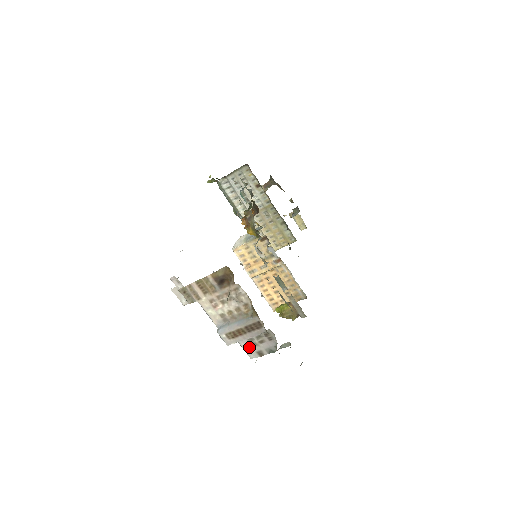
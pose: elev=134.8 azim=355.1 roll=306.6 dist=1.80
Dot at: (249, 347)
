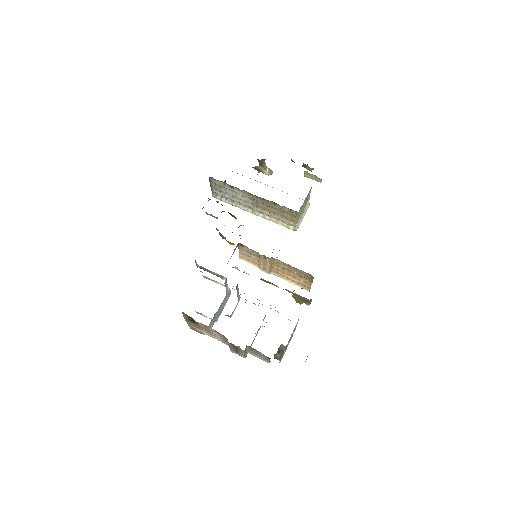
Dot at: (258, 356)
